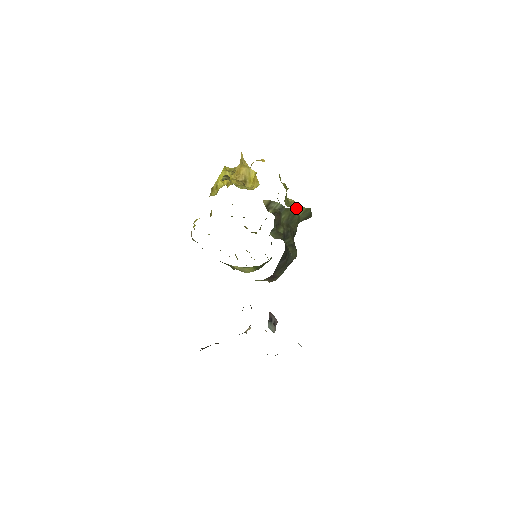
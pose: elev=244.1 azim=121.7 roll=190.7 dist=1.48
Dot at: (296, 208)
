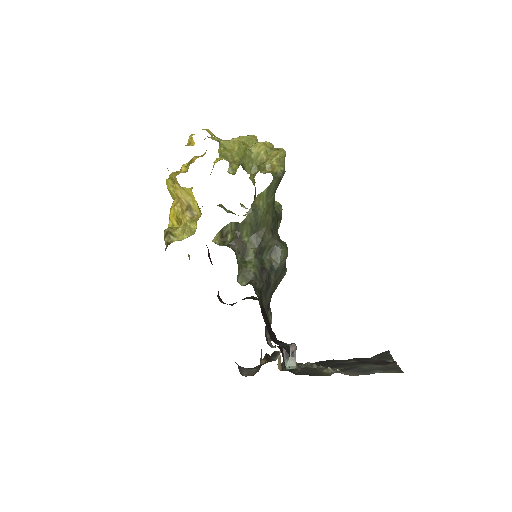
Dot at: (254, 203)
